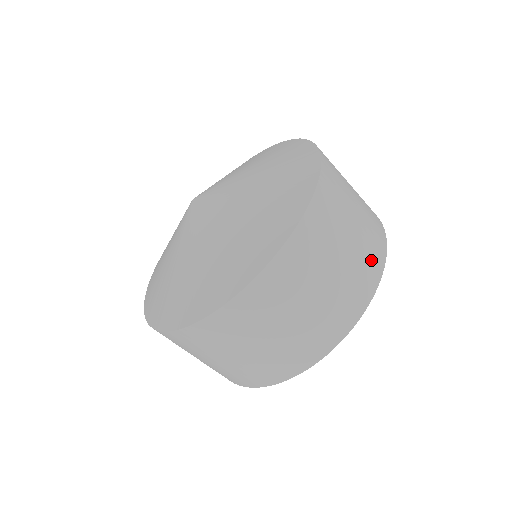
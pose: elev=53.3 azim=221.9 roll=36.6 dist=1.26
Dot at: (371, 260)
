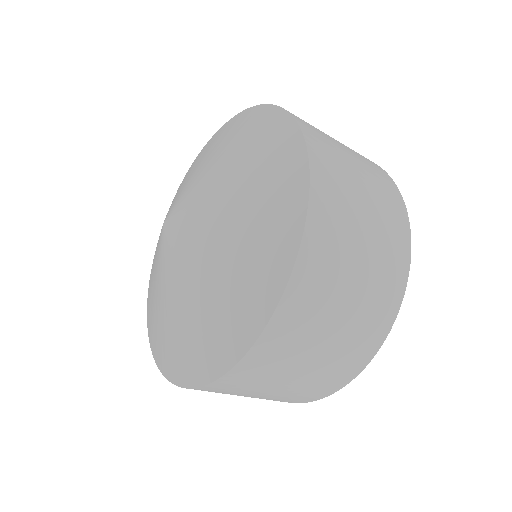
Dot at: (395, 231)
